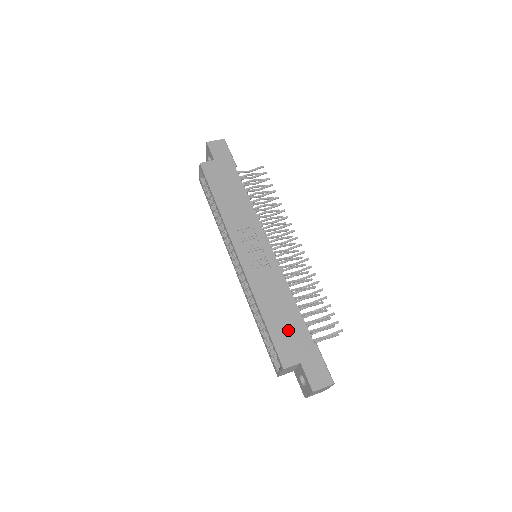
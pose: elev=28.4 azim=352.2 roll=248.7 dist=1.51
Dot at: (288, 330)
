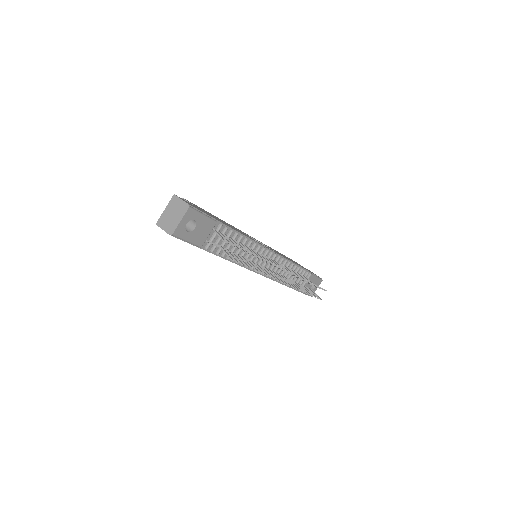
Dot at: (215, 217)
